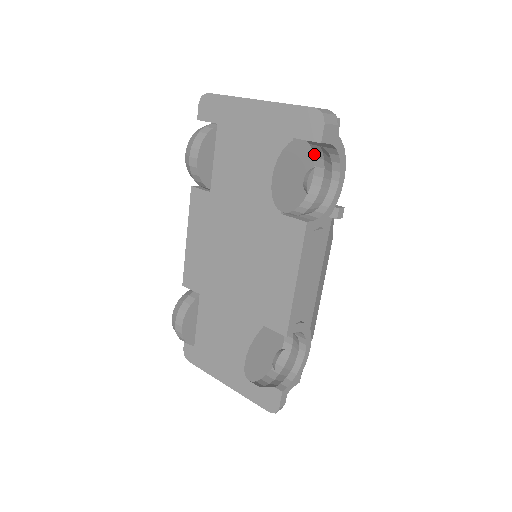
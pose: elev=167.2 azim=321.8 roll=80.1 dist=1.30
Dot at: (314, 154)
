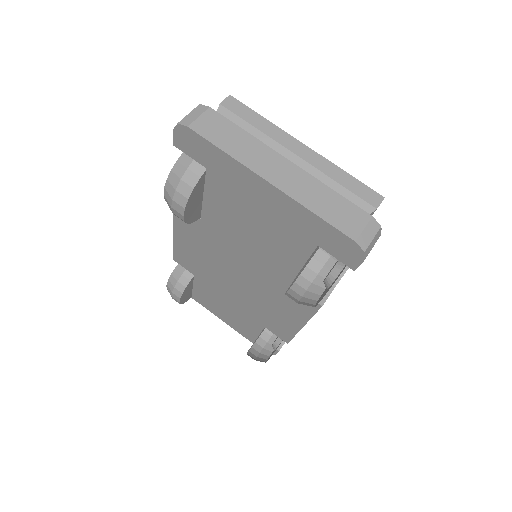
Dot at: occluded
